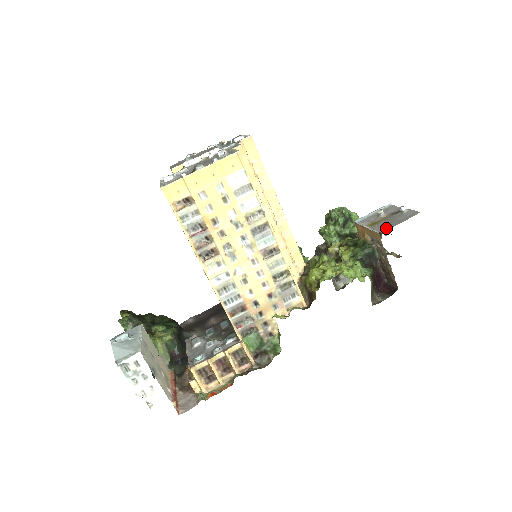
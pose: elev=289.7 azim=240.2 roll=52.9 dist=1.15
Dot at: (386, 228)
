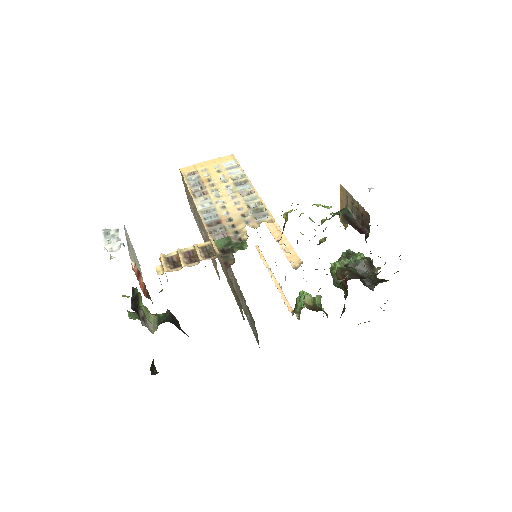
Dot at: occluded
